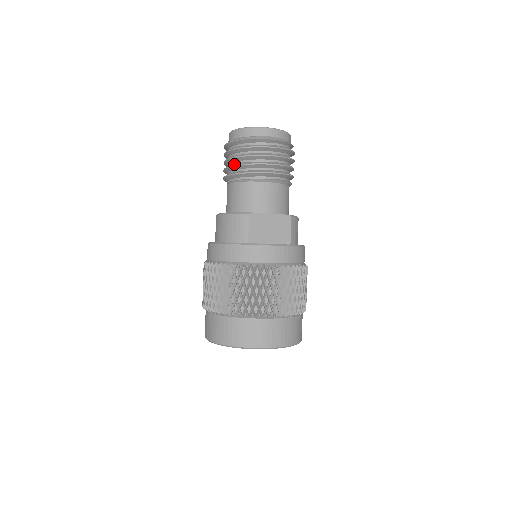
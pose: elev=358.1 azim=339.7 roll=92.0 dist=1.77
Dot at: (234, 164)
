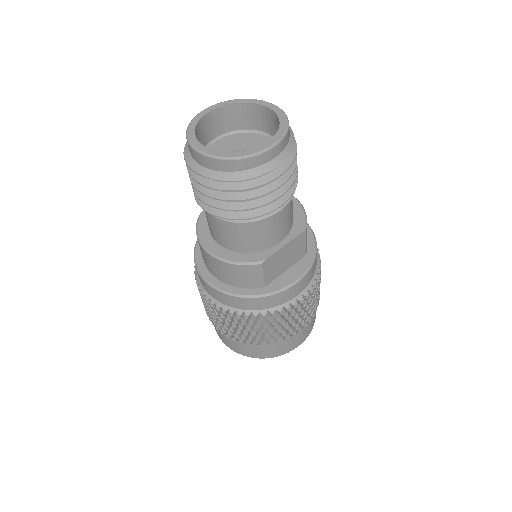
Dot at: (221, 204)
